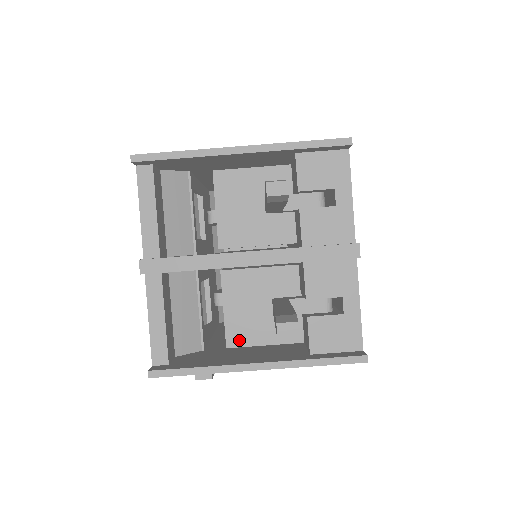
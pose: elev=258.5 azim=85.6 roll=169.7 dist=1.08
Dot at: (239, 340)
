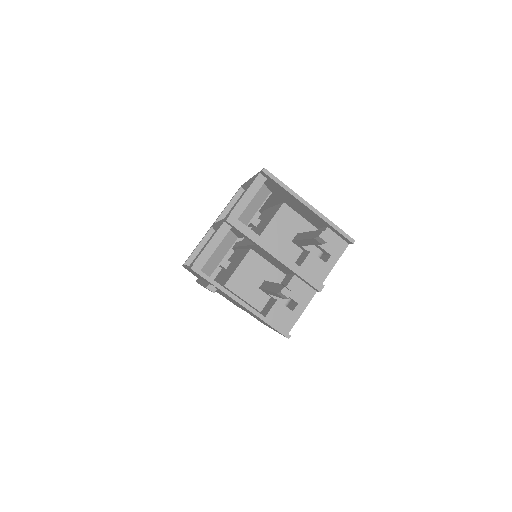
Dot at: (233, 287)
